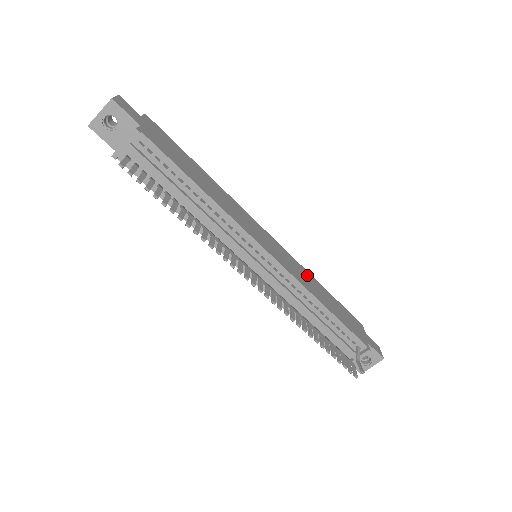
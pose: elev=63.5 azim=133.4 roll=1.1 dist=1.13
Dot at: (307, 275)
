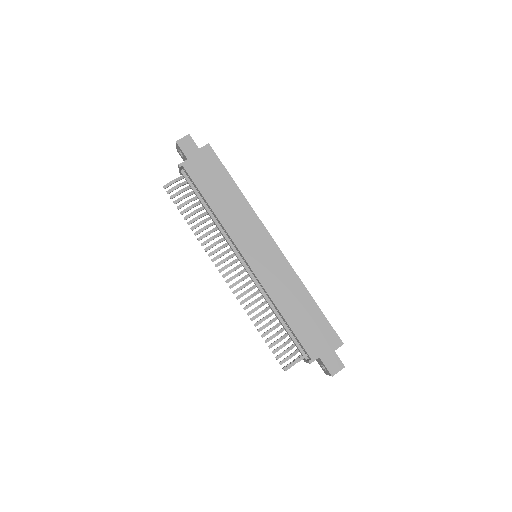
Dot at: (294, 285)
